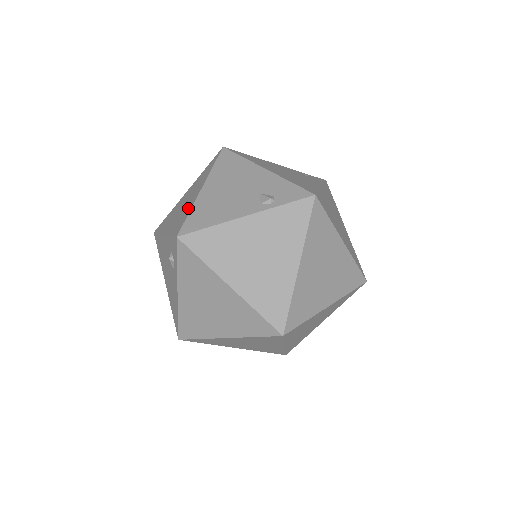
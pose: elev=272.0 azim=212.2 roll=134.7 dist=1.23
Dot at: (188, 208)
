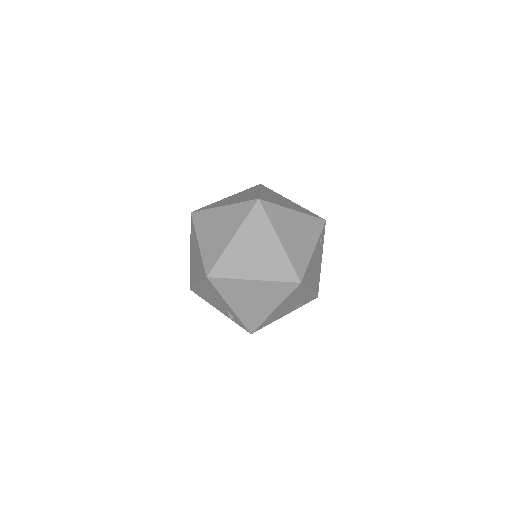
Dot at: (260, 316)
